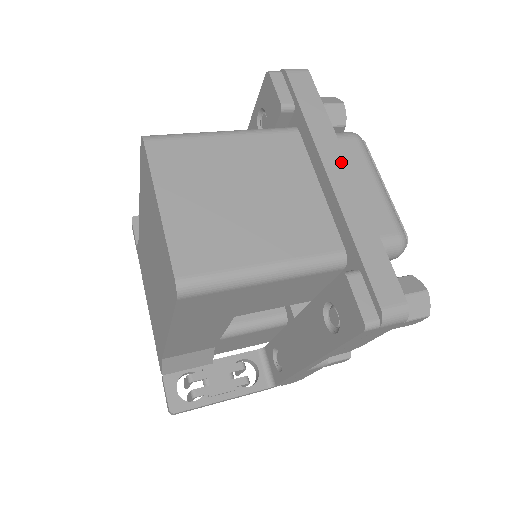
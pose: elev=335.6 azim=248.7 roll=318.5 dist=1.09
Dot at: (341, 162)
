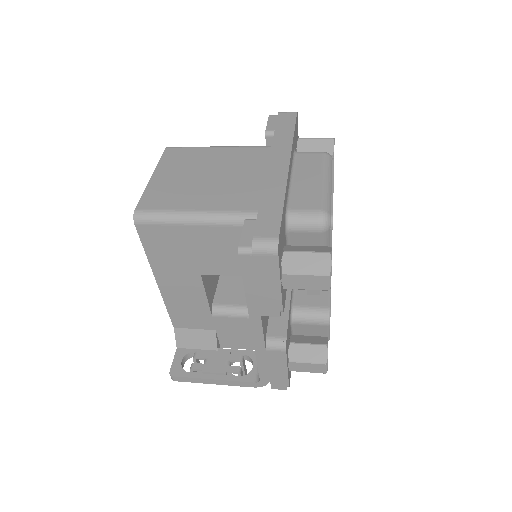
Dot at: (285, 158)
